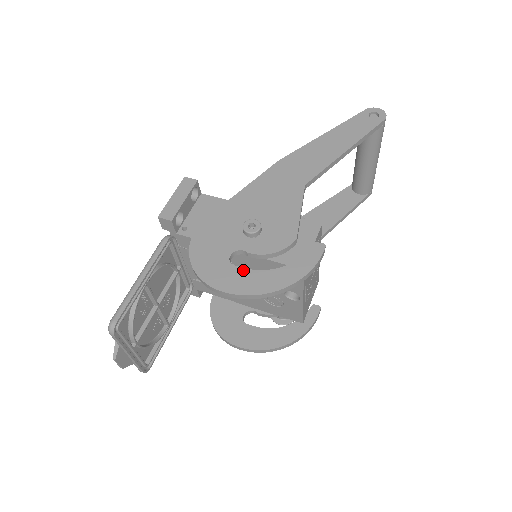
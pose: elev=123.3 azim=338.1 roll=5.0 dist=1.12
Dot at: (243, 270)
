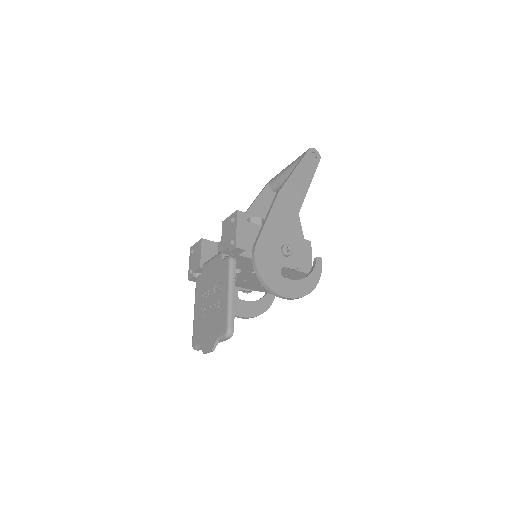
Dot at: (291, 281)
